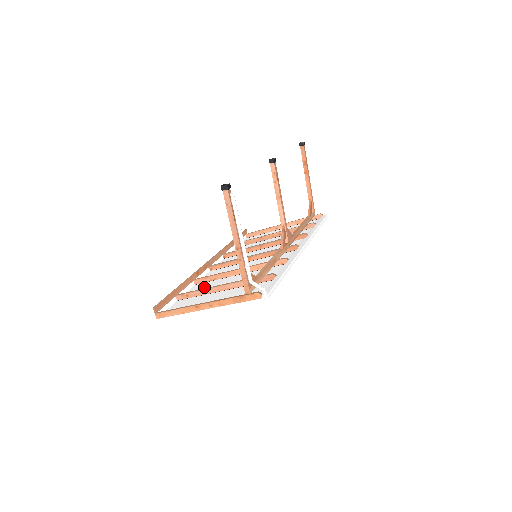
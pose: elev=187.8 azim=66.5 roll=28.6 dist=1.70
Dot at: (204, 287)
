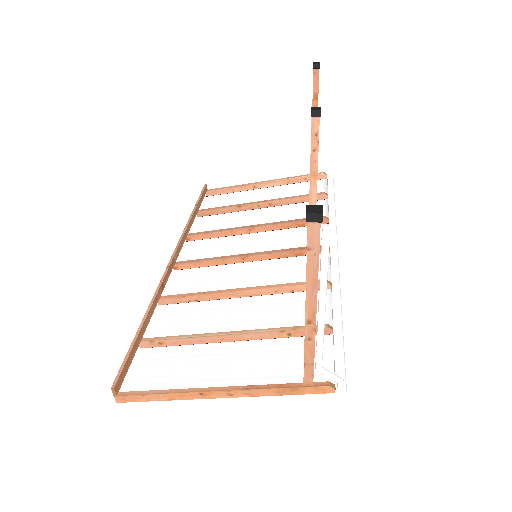
Dot at: (183, 319)
